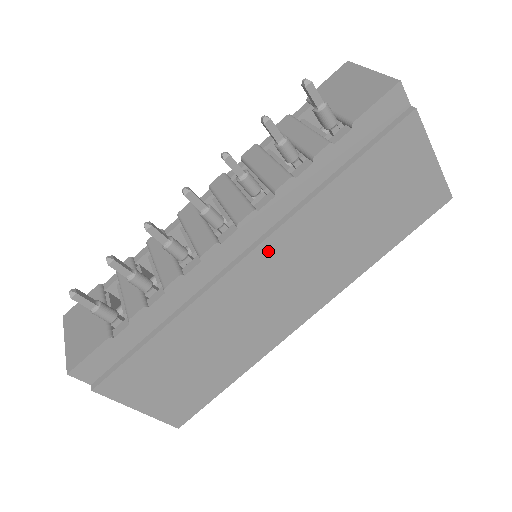
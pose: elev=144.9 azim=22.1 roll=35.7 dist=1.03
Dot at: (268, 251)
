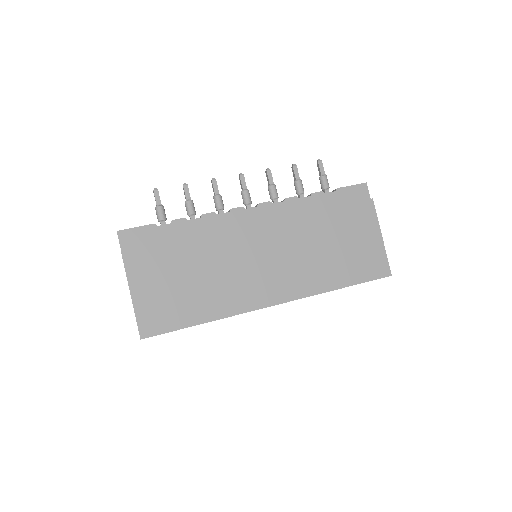
Dot at: (268, 229)
